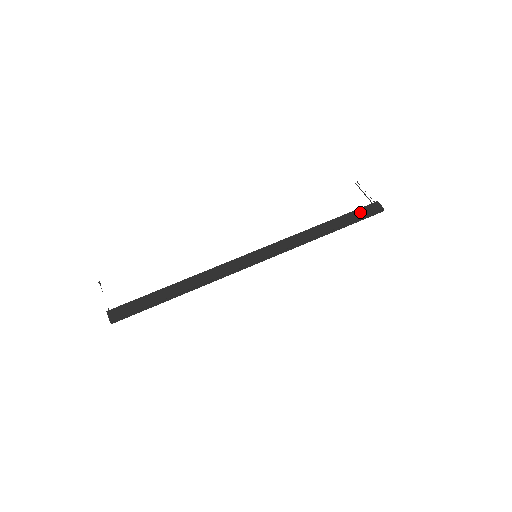
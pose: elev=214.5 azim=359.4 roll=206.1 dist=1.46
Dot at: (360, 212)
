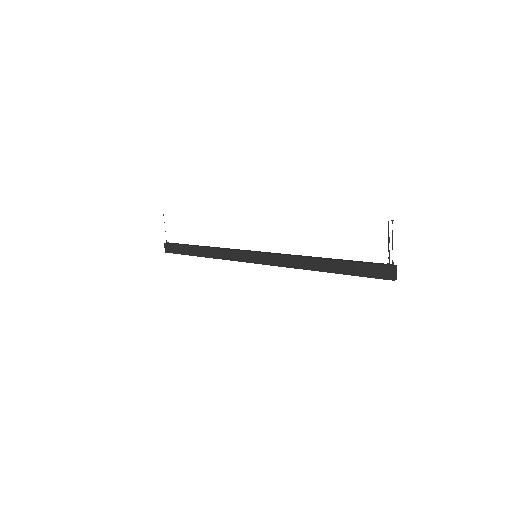
Dot at: (364, 269)
